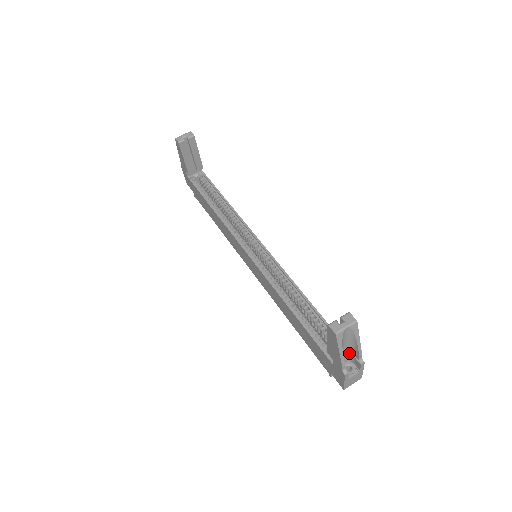
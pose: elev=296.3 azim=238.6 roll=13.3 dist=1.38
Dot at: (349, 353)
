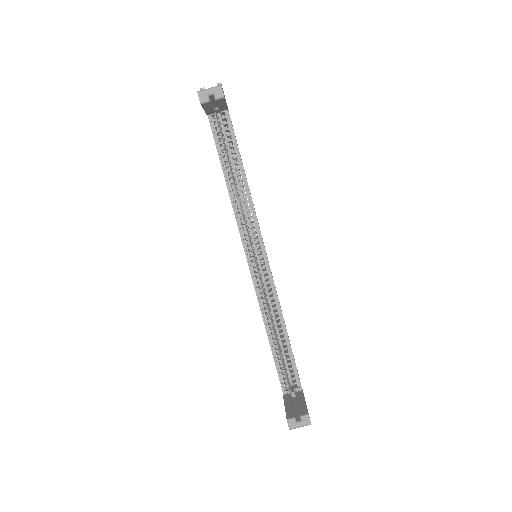
Dot at: occluded
